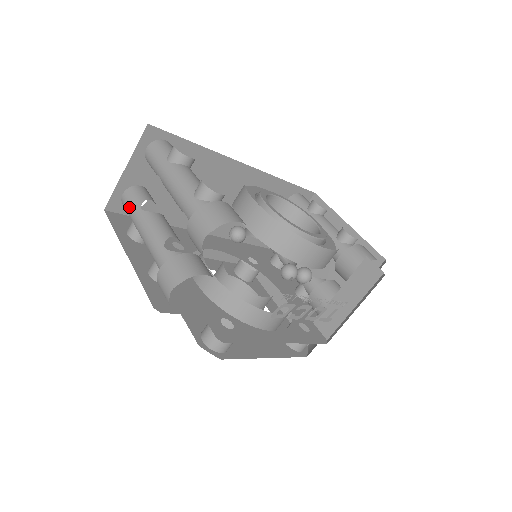
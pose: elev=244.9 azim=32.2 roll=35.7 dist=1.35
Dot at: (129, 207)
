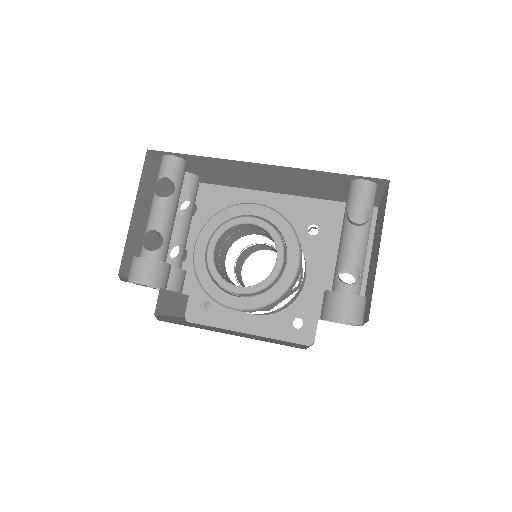
Dot at: occluded
